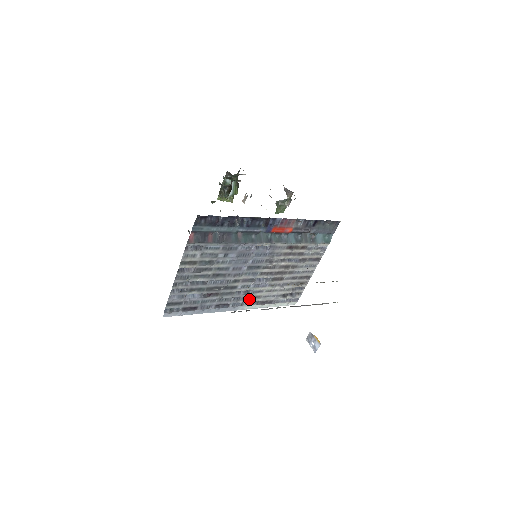
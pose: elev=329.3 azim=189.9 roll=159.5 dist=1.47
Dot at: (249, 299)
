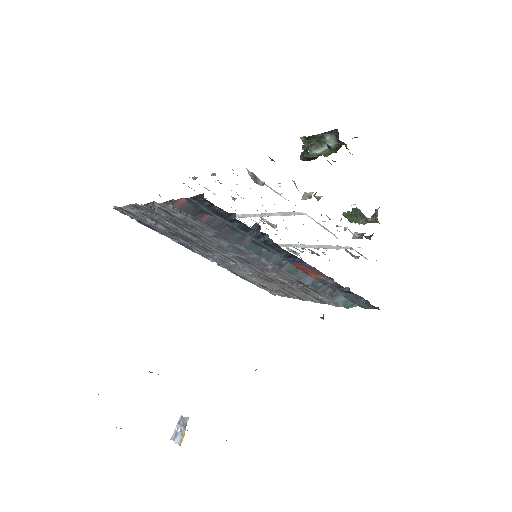
Dot at: (222, 263)
